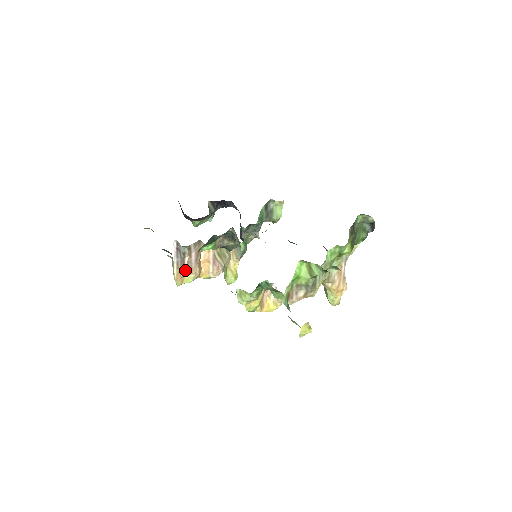
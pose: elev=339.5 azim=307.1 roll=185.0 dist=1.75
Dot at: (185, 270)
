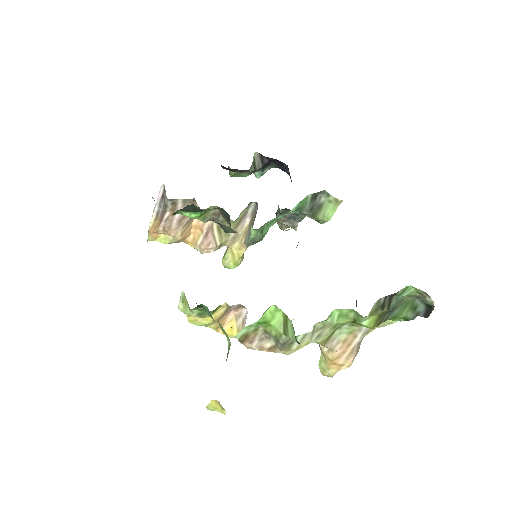
Dot at: (161, 227)
